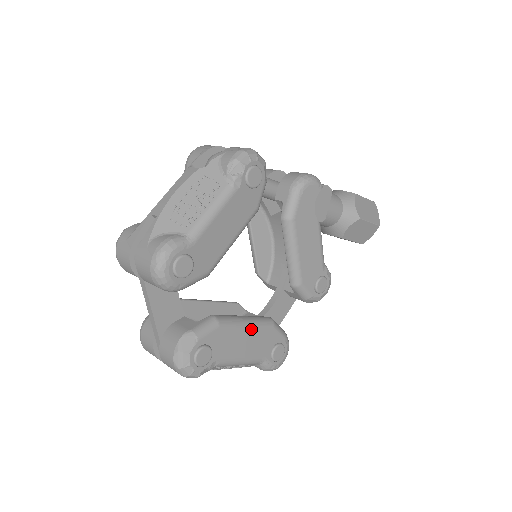
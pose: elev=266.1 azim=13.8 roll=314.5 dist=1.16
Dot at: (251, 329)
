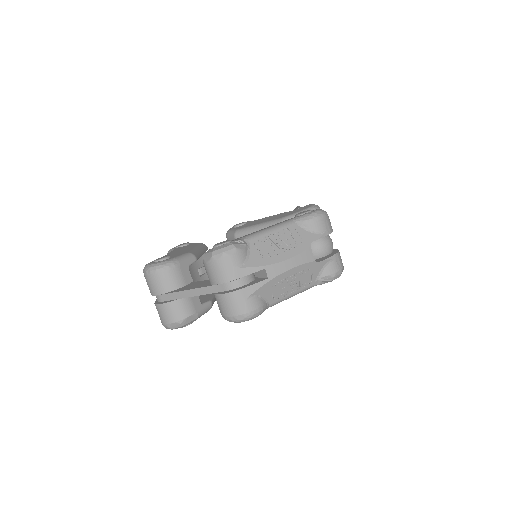
Dot at: occluded
